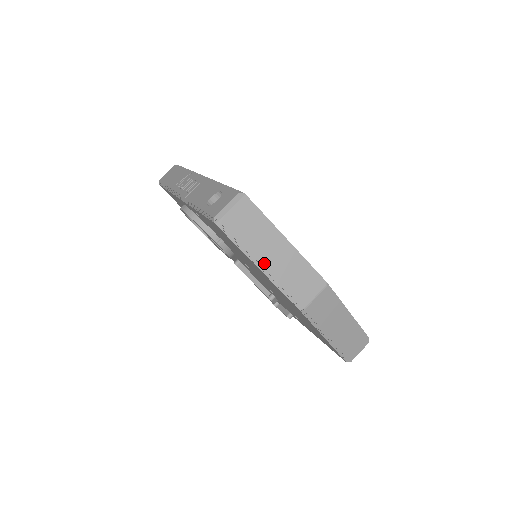
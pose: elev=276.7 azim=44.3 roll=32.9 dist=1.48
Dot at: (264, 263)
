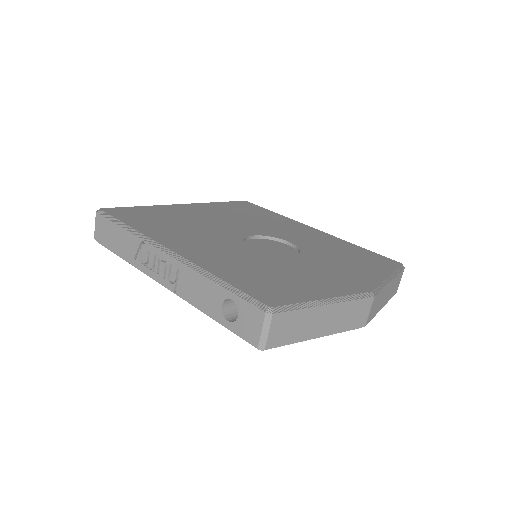
Dot at: (319, 334)
